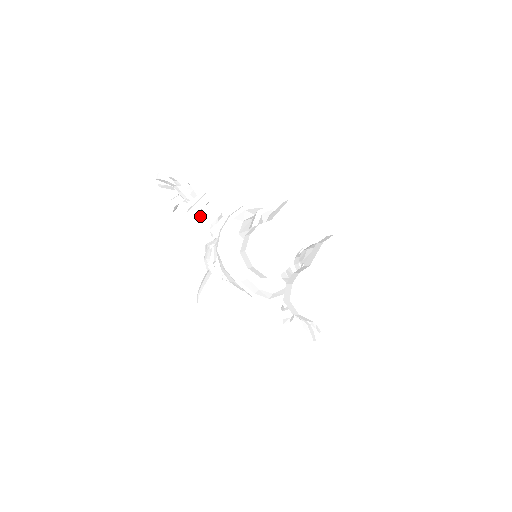
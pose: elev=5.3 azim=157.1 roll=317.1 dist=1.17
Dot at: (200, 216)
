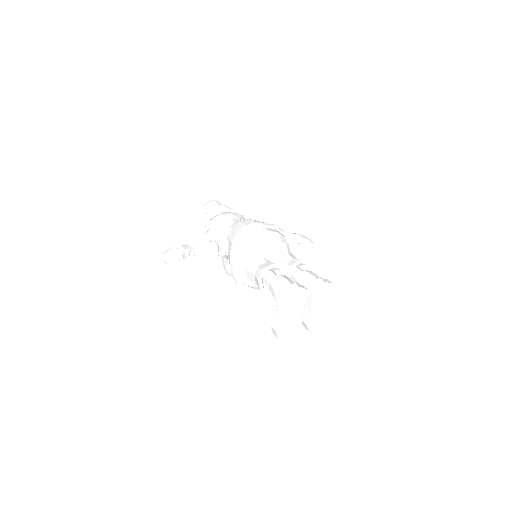
Dot at: occluded
